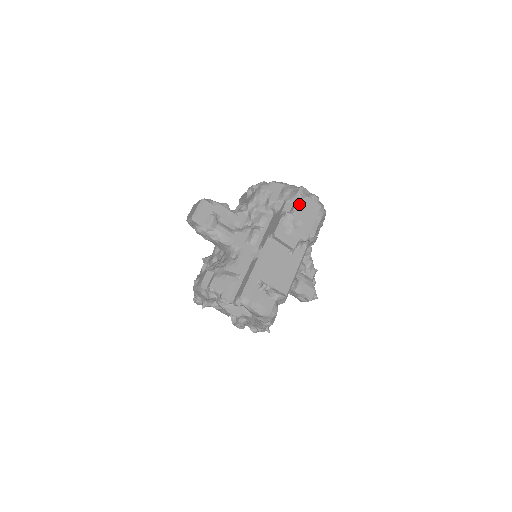
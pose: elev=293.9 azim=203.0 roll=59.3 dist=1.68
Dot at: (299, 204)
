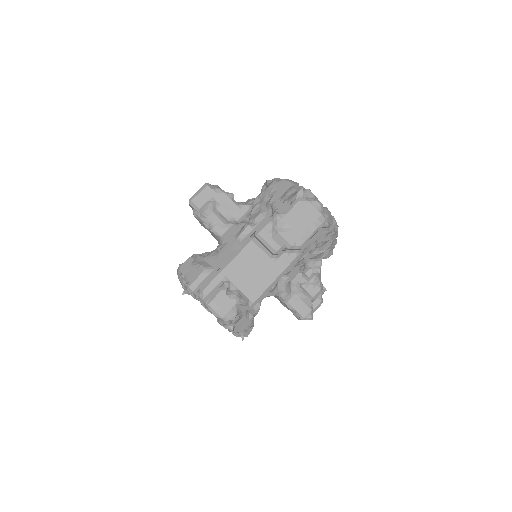
Dot at: (292, 206)
